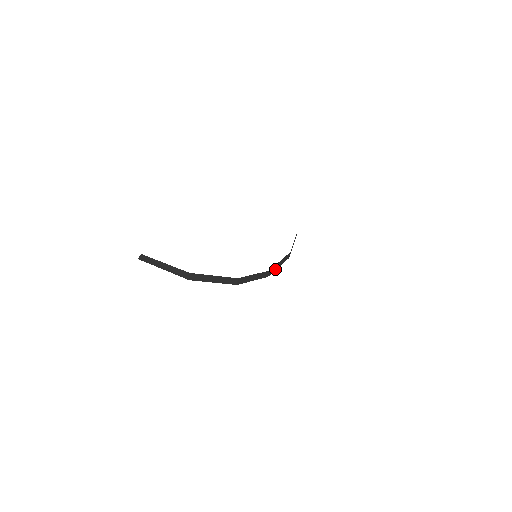
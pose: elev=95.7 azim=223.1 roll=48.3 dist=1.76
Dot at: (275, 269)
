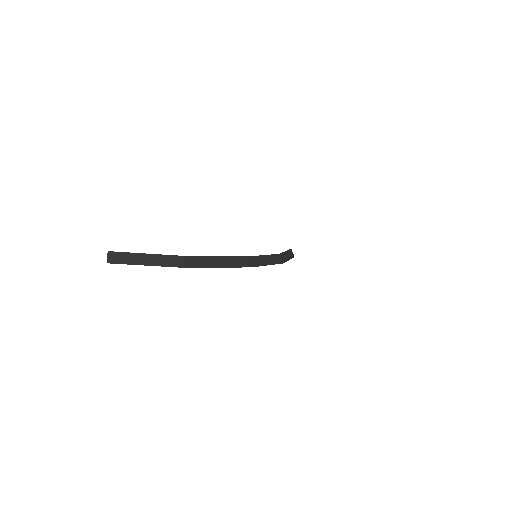
Dot at: (286, 260)
